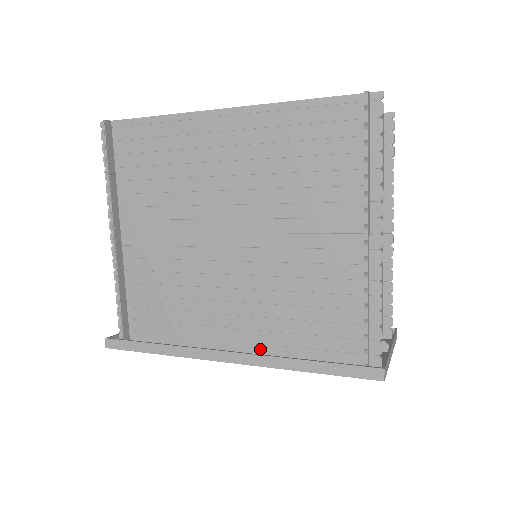
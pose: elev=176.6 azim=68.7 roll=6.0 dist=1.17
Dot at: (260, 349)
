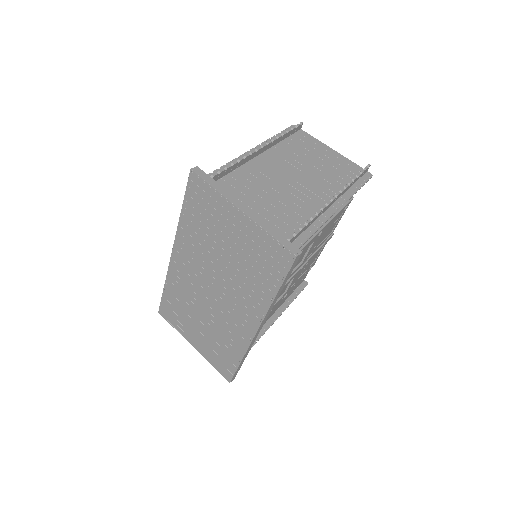
Dot at: occluded
